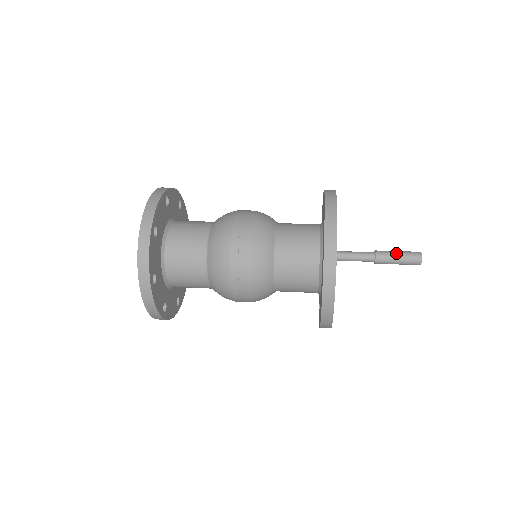
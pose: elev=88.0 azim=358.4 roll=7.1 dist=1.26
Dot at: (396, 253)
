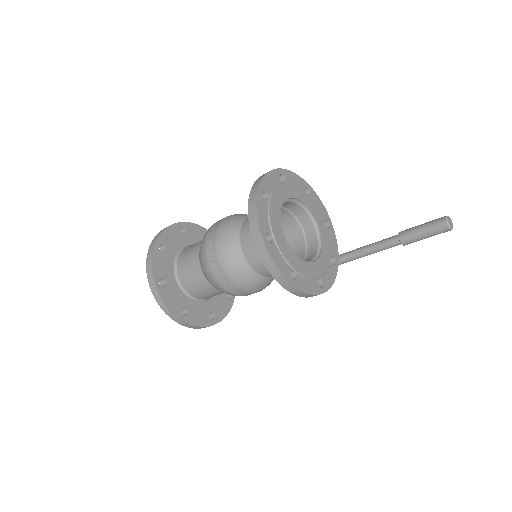
Dot at: (419, 225)
